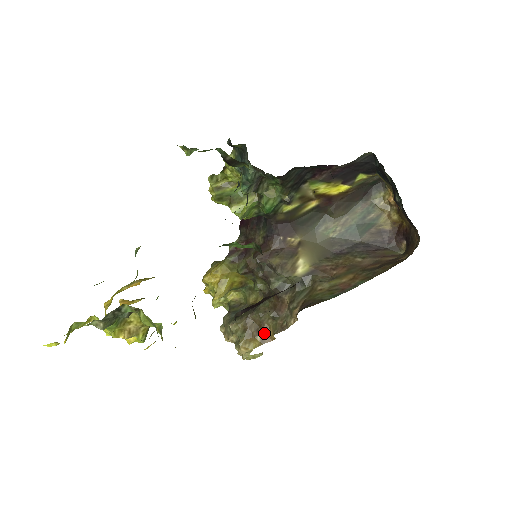
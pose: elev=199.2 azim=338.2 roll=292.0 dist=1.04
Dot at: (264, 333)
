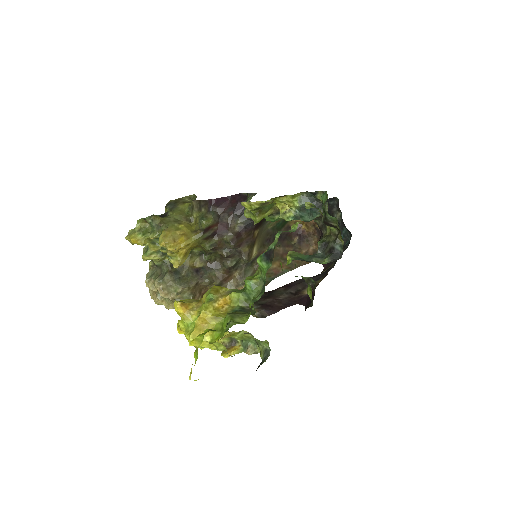
Dot at: occluded
